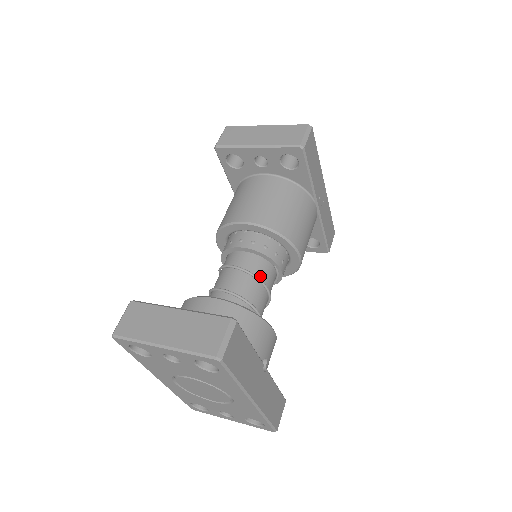
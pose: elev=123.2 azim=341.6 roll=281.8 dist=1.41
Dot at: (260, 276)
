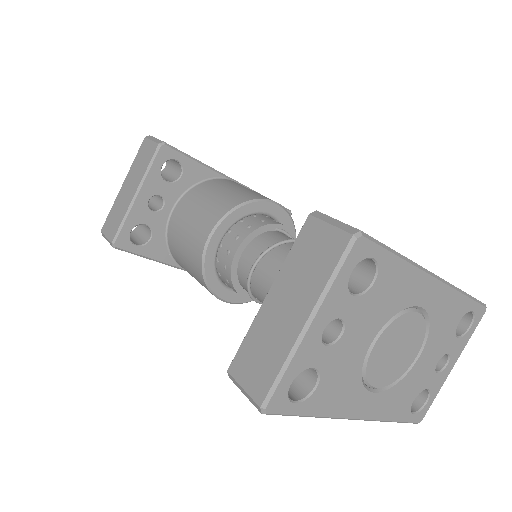
Dot at: occluded
